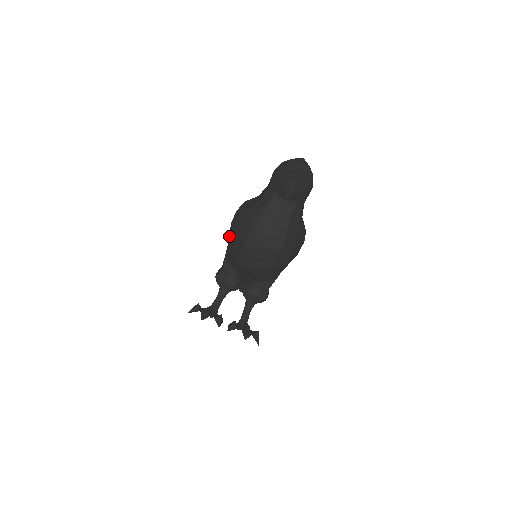
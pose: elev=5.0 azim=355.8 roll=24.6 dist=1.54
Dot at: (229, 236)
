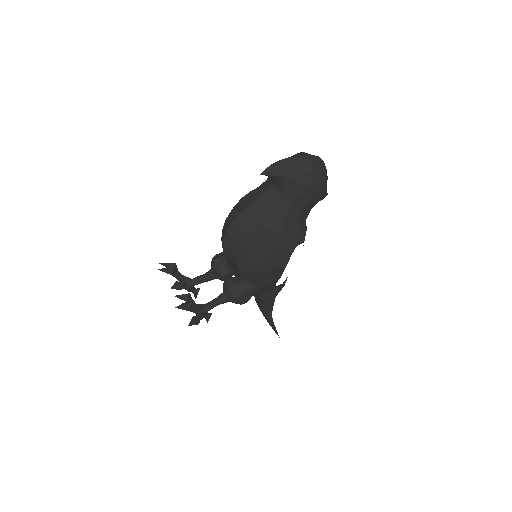
Dot at: occluded
